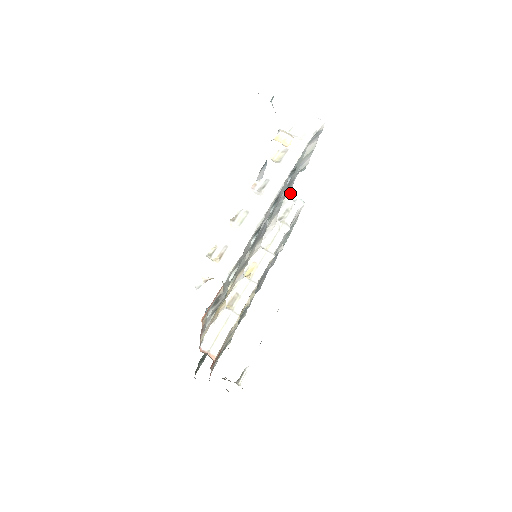
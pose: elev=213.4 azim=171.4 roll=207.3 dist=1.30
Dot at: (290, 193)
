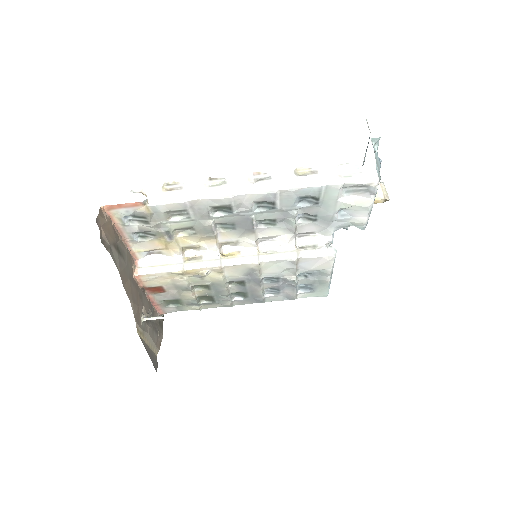
Dot at: (327, 234)
